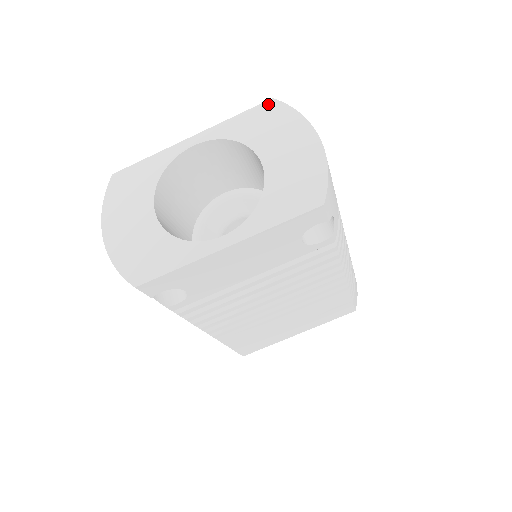
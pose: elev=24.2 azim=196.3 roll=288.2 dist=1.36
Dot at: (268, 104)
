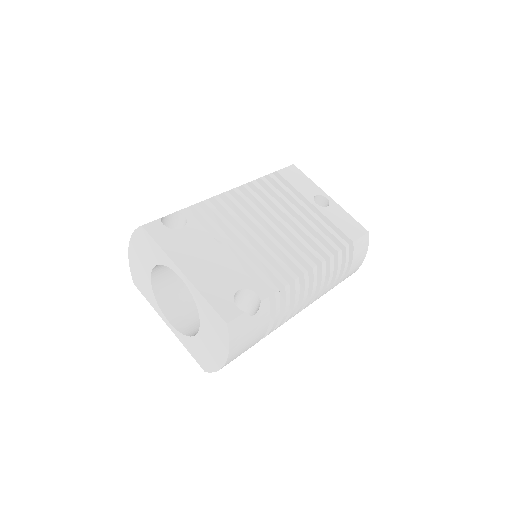
Dot at: (222, 322)
